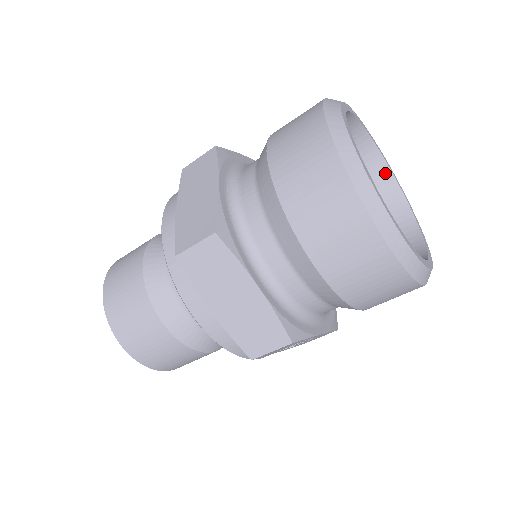
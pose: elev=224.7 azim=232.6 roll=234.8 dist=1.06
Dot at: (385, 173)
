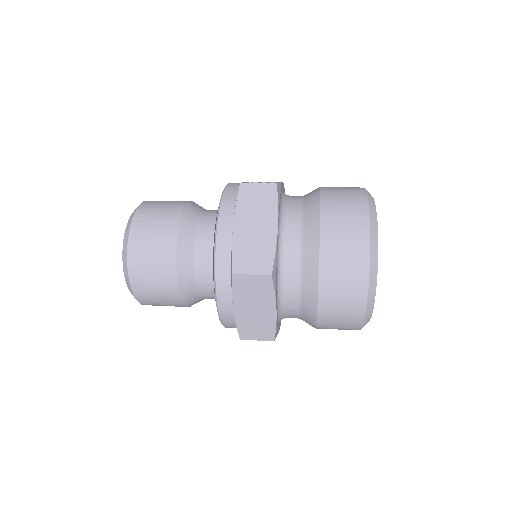
Dot at: occluded
